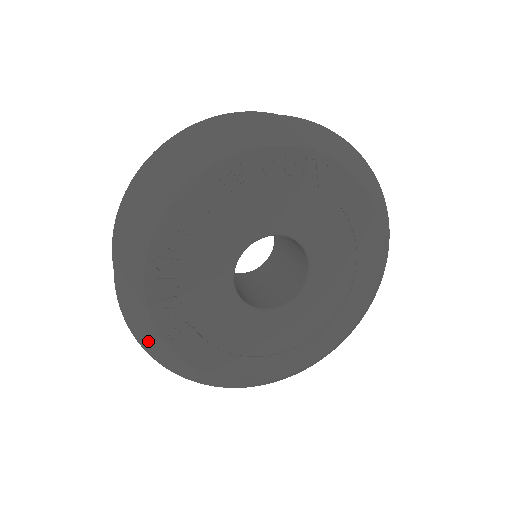
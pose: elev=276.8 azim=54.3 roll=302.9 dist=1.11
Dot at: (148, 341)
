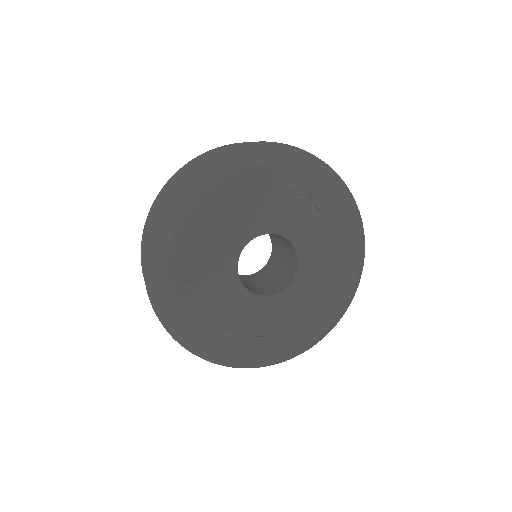
Dot at: (162, 308)
